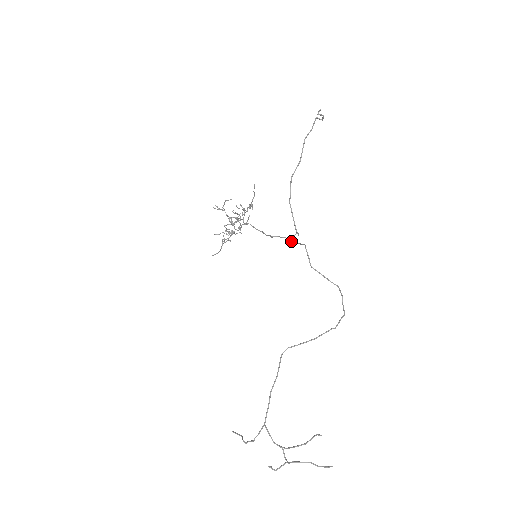
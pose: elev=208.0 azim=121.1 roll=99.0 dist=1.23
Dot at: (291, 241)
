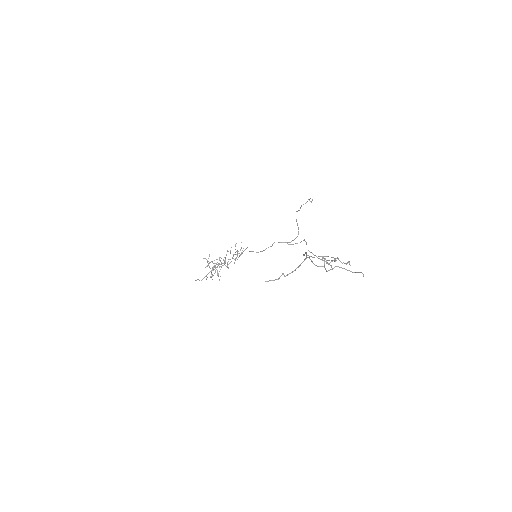
Dot at: (289, 244)
